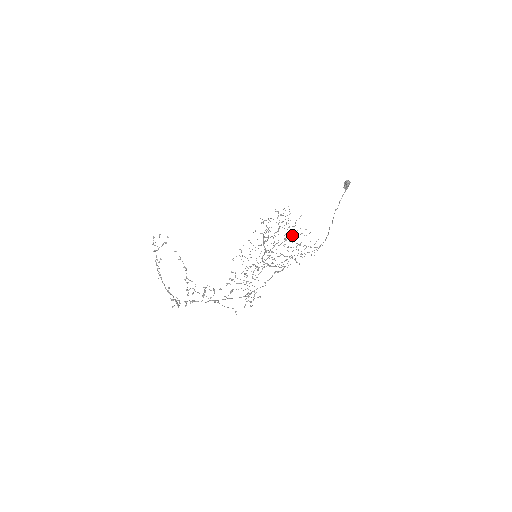
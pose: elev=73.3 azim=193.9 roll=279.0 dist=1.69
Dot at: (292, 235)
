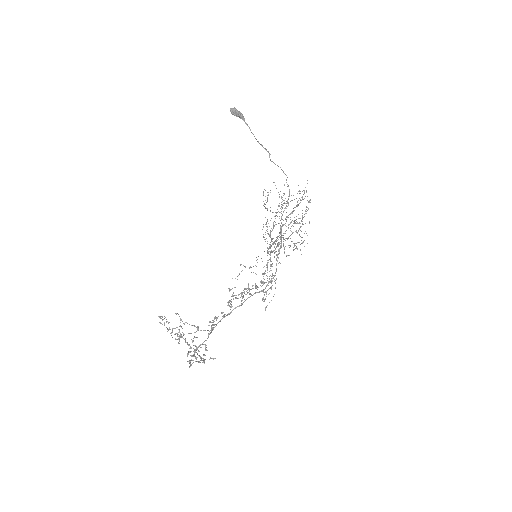
Dot at: occluded
